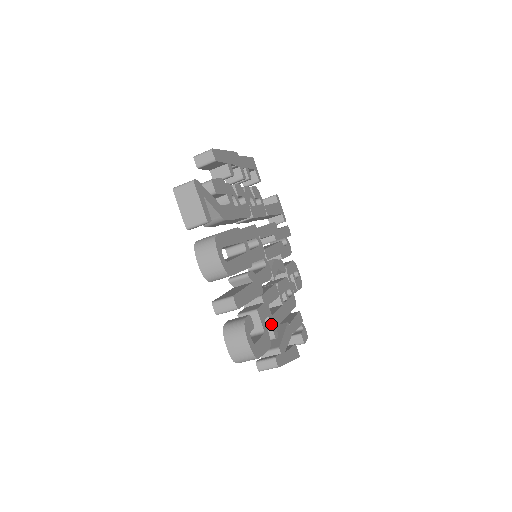
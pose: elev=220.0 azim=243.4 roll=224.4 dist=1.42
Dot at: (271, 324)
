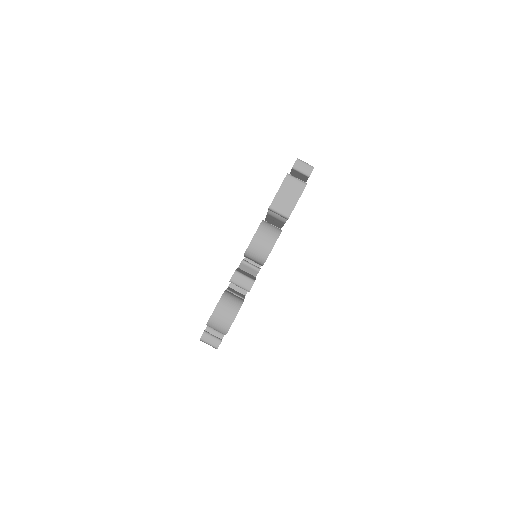
Dot at: occluded
